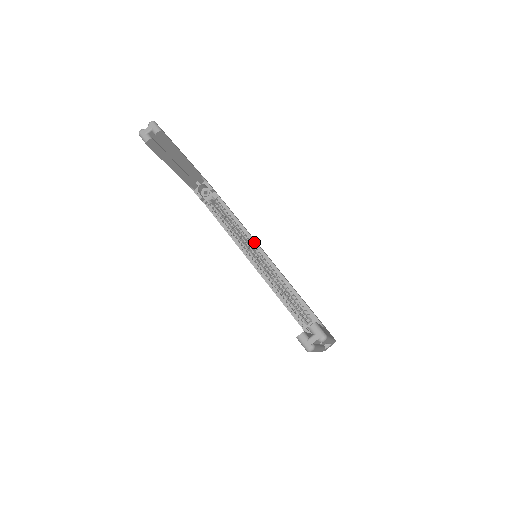
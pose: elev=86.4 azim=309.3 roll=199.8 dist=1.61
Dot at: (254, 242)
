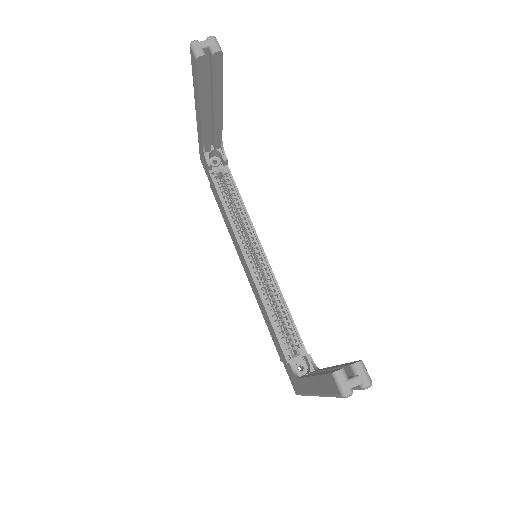
Dot at: (257, 239)
